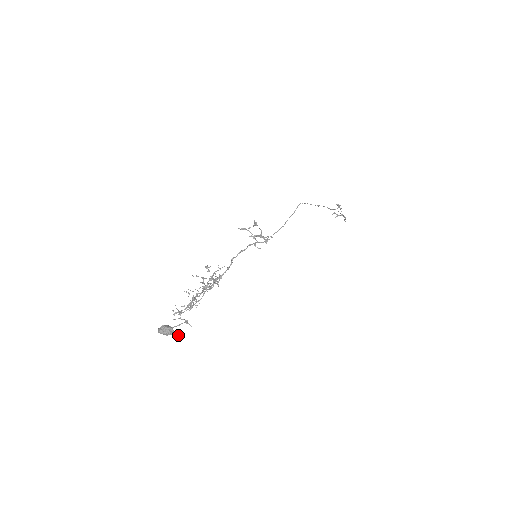
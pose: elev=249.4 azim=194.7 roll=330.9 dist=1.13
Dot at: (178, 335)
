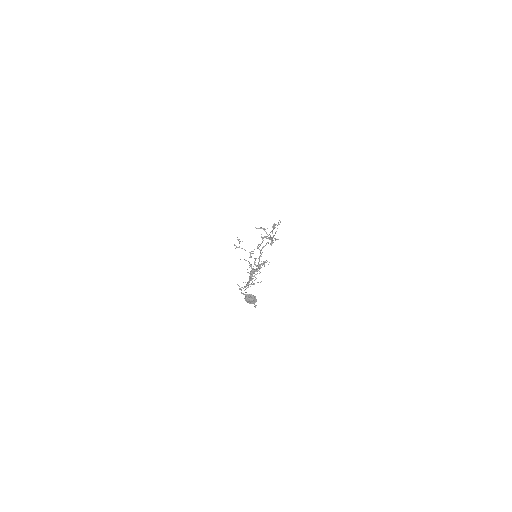
Dot at: (256, 305)
